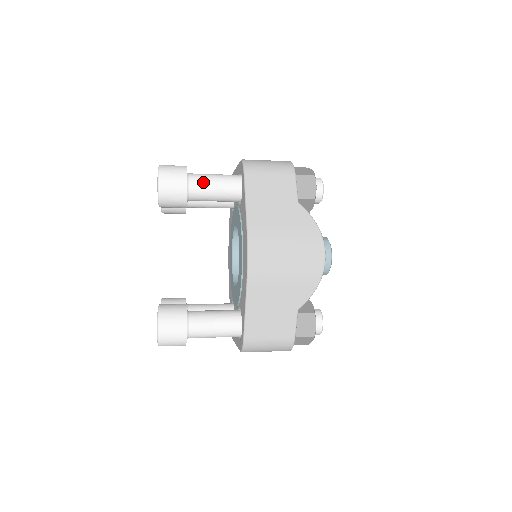
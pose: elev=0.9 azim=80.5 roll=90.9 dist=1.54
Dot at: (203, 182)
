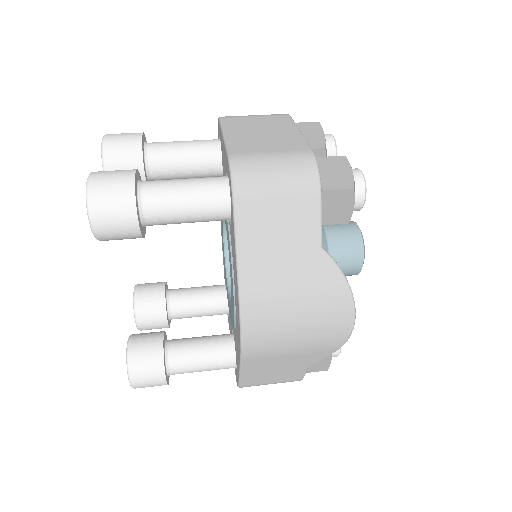
Dot at: (166, 208)
